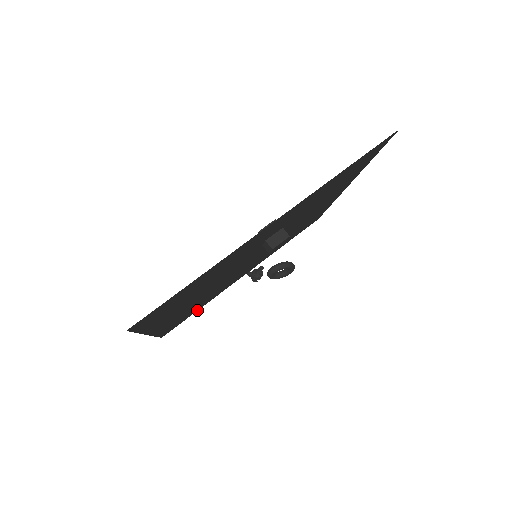
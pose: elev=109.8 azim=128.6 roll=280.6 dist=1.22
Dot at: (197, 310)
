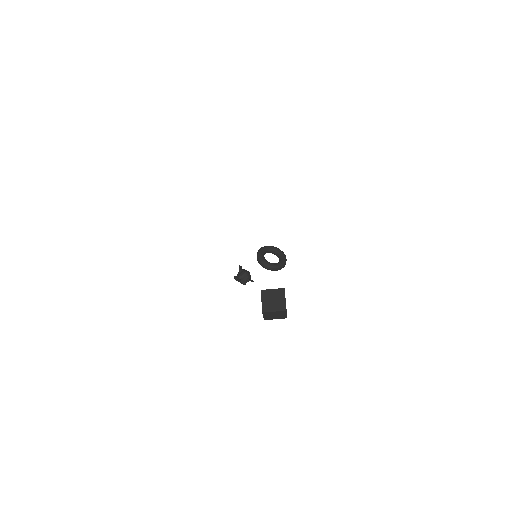
Dot at: occluded
